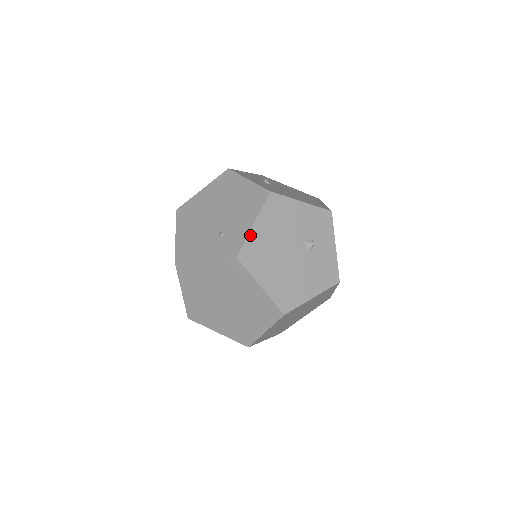
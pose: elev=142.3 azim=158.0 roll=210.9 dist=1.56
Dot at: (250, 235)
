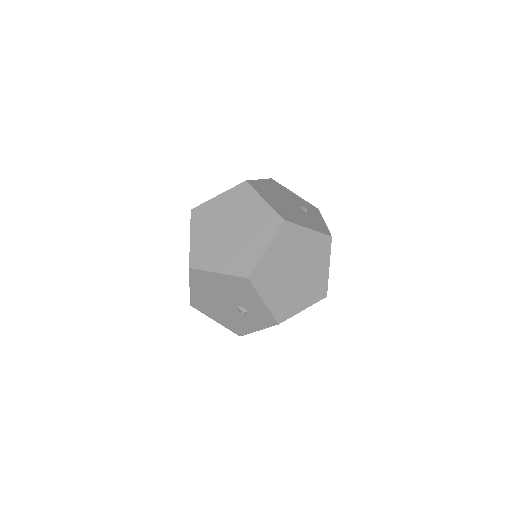
Dot at: (256, 181)
